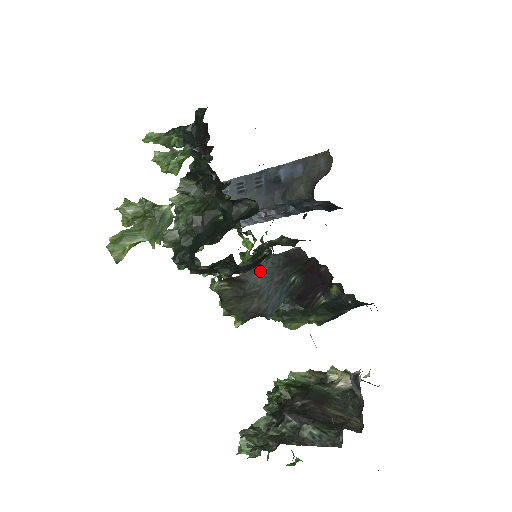
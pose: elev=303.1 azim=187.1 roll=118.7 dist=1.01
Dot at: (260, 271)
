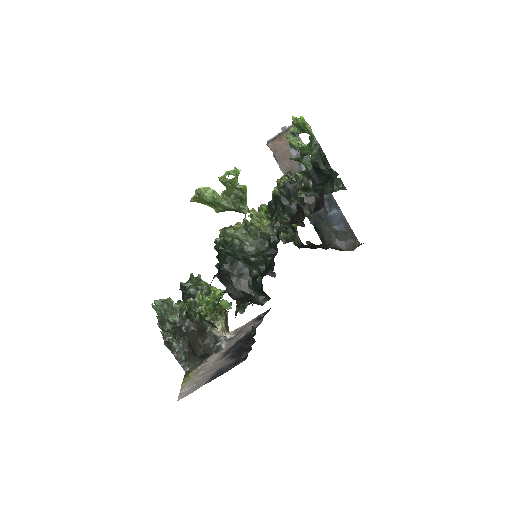
Dot at: occluded
